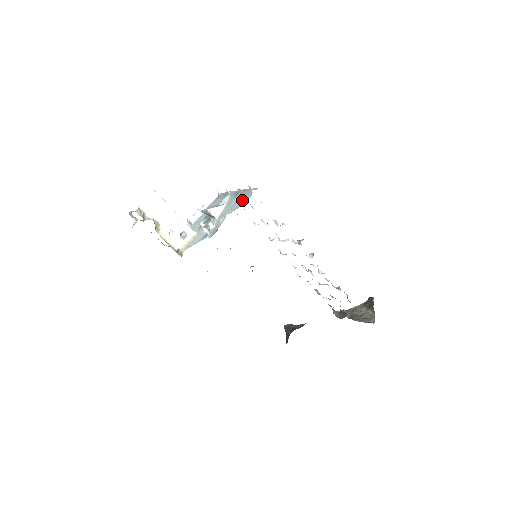
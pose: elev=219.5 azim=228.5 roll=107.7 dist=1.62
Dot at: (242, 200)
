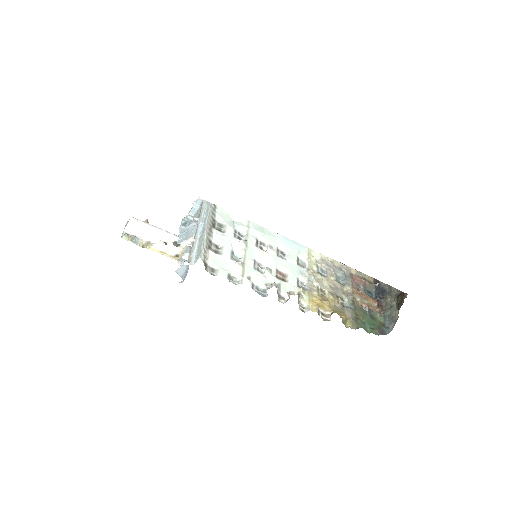
Dot at: occluded
